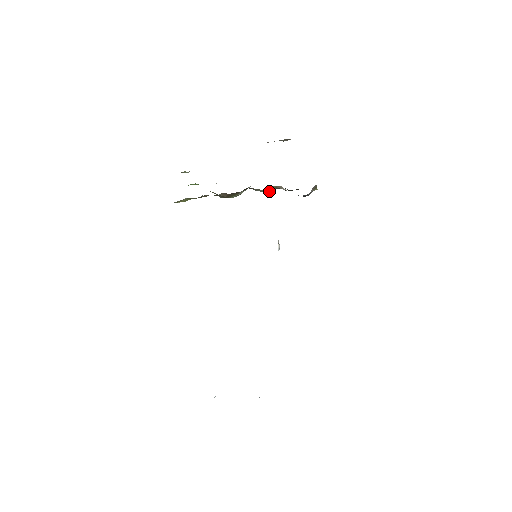
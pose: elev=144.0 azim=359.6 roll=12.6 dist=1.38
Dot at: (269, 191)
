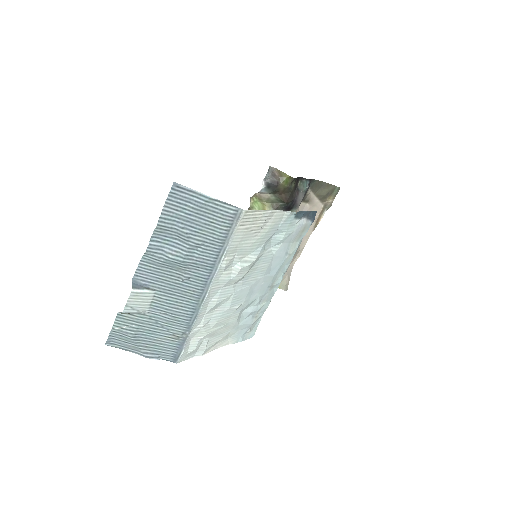
Dot at: occluded
